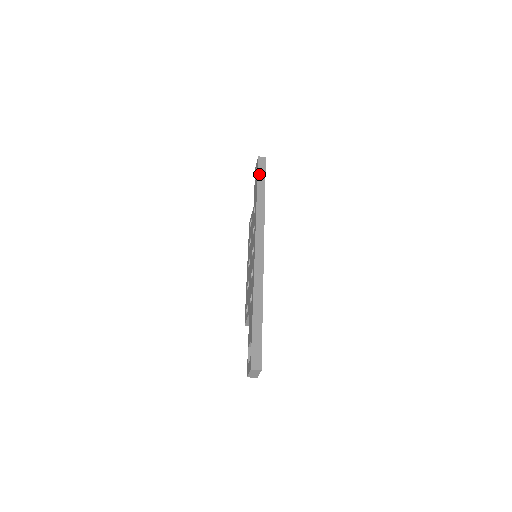
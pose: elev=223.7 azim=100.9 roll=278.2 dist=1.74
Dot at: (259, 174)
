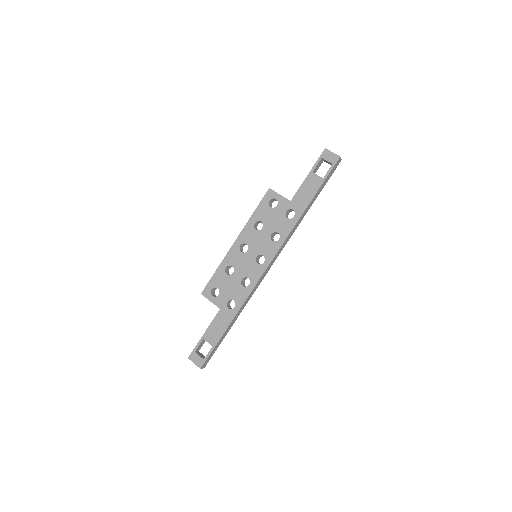
Dot at: (324, 182)
